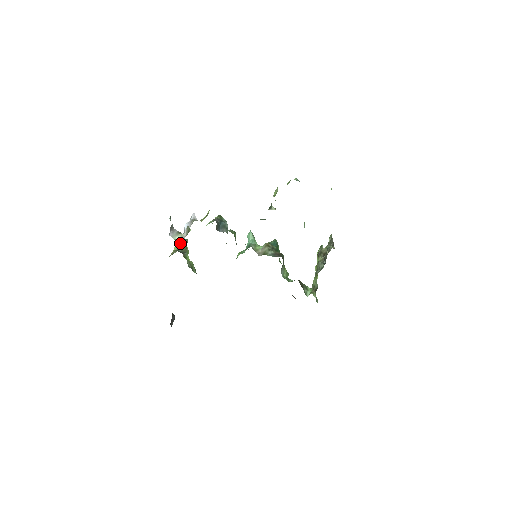
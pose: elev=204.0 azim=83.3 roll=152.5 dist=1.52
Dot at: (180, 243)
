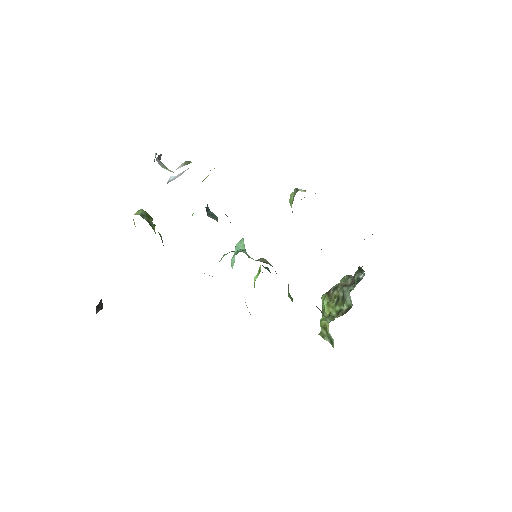
Dot at: (145, 213)
